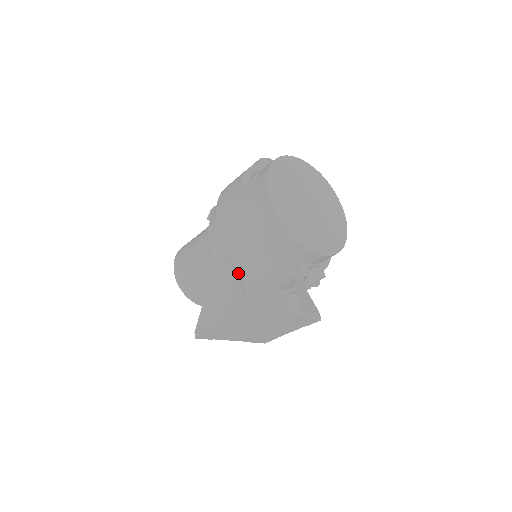
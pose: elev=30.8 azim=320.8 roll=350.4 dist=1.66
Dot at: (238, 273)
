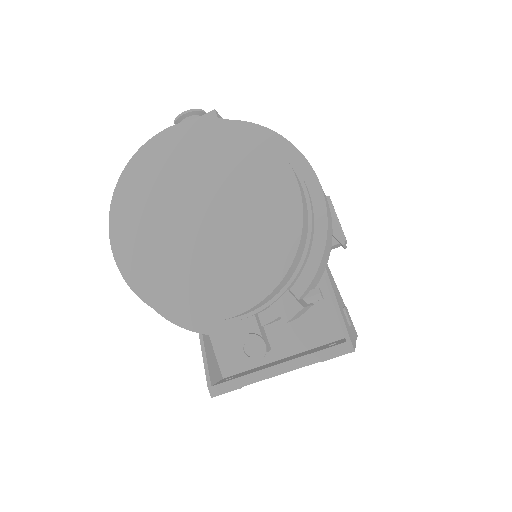
Dot at: occluded
